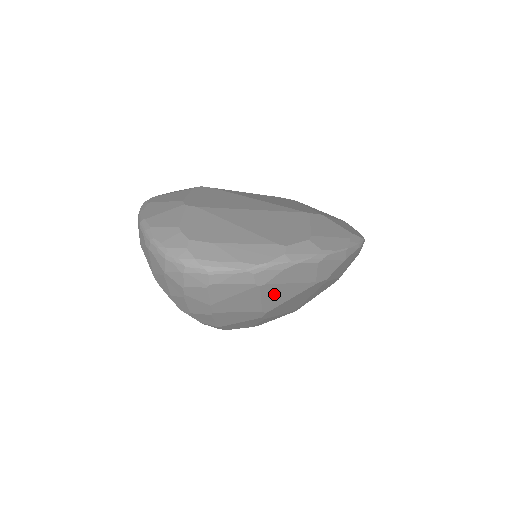
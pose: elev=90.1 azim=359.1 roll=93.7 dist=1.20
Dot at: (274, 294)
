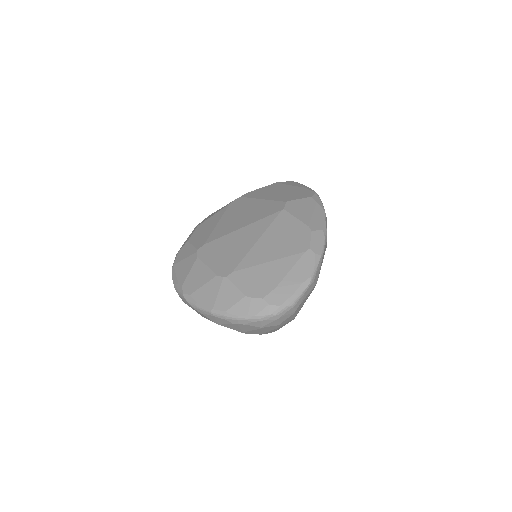
Dot at: occluded
